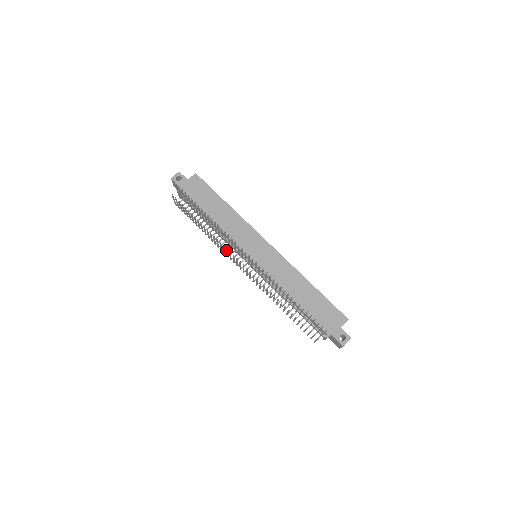
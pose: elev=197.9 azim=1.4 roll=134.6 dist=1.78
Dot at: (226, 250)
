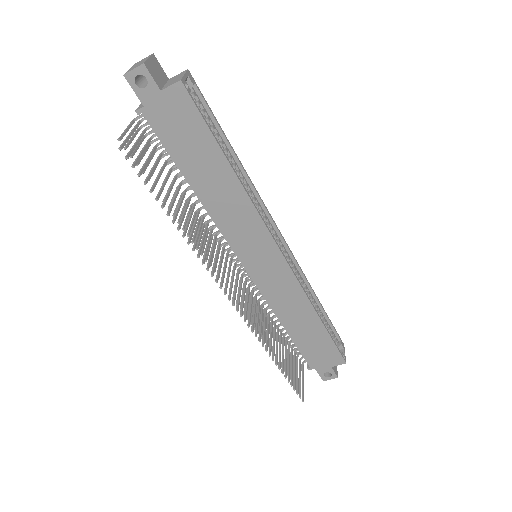
Dot at: occluded
